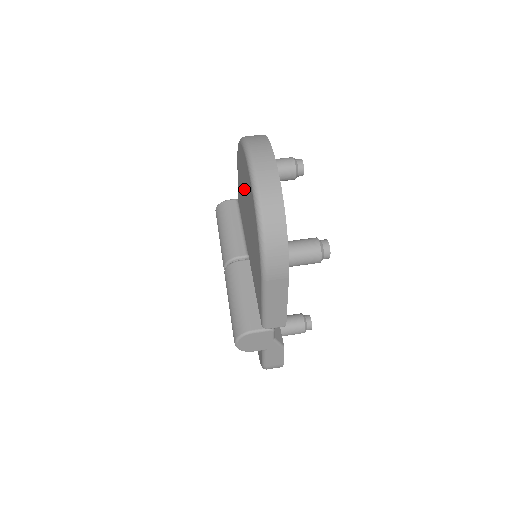
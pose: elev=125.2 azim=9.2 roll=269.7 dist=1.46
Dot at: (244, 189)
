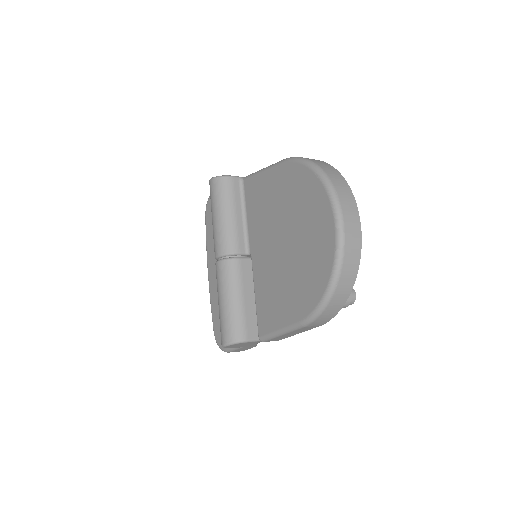
Dot at: (293, 214)
